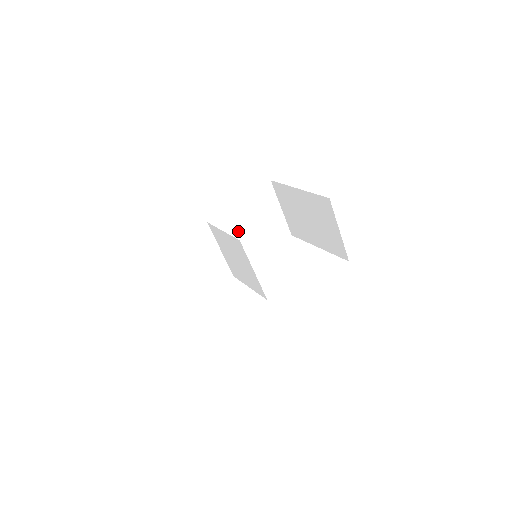
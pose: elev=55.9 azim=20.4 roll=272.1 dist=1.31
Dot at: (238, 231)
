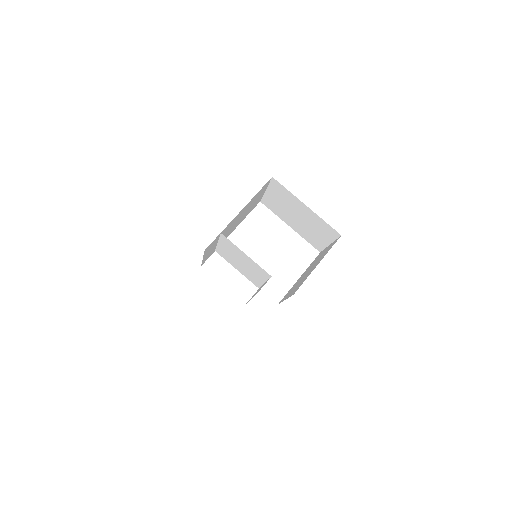
Dot at: (234, 223)
